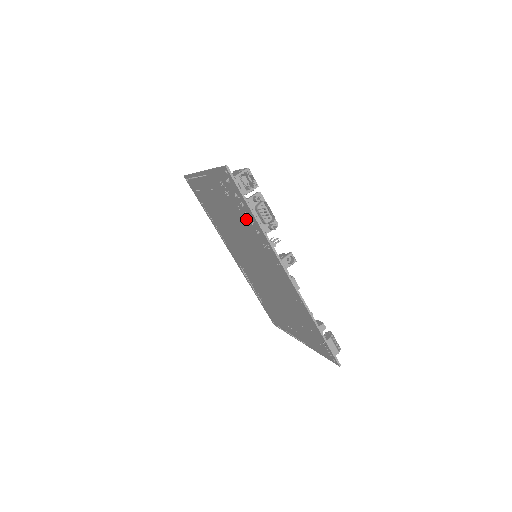
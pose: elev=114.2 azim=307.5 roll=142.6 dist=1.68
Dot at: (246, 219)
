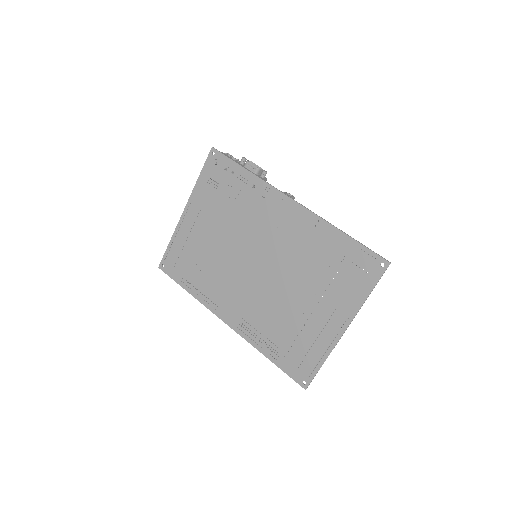
Dot at: (239, 192)
